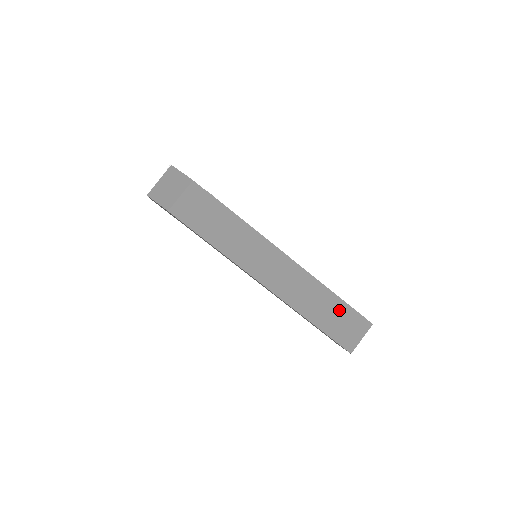
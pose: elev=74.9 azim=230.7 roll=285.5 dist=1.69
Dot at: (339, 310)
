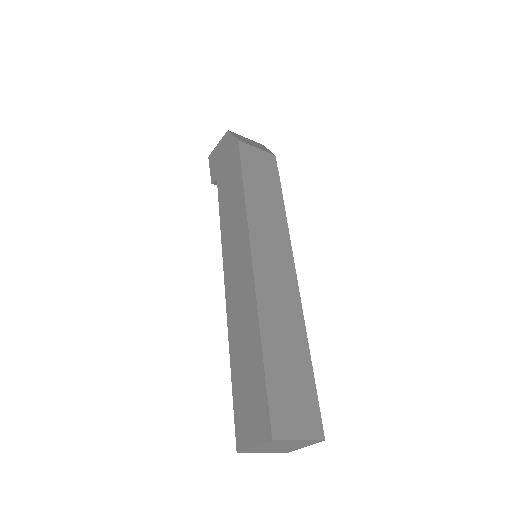
Dot at: (301, 374)
